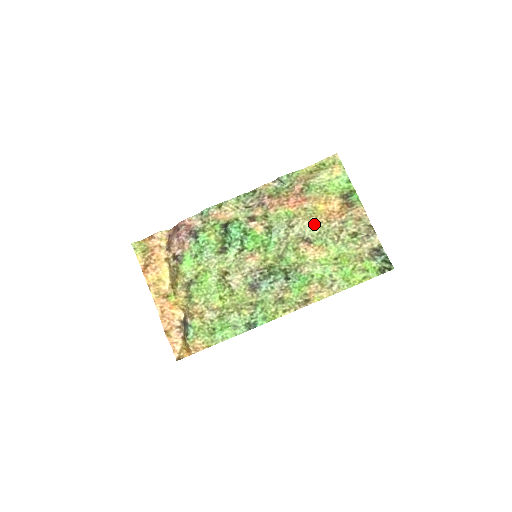
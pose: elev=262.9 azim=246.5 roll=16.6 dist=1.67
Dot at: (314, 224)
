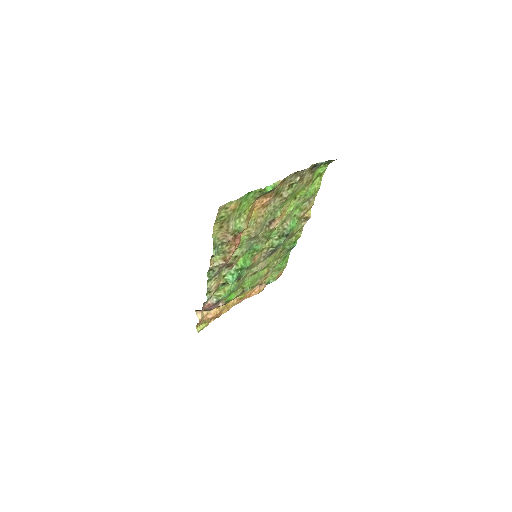
Dot at: (263, 219)
